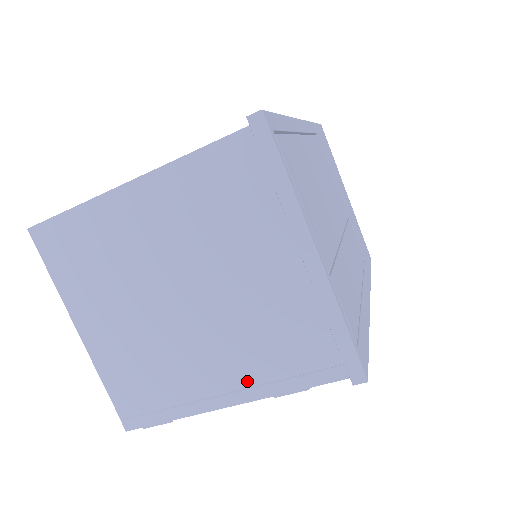
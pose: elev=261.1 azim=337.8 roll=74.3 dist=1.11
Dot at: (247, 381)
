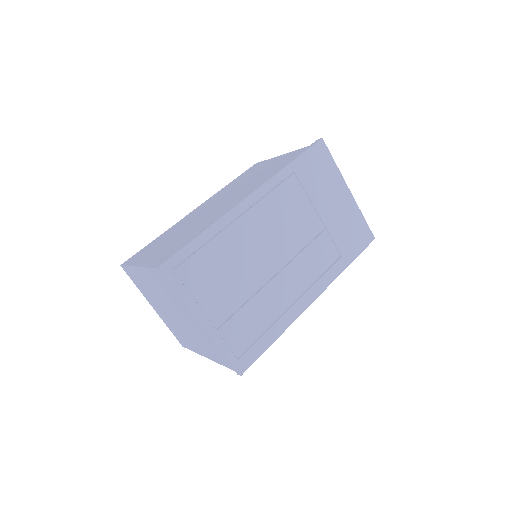
Dot at: (206, 353)
